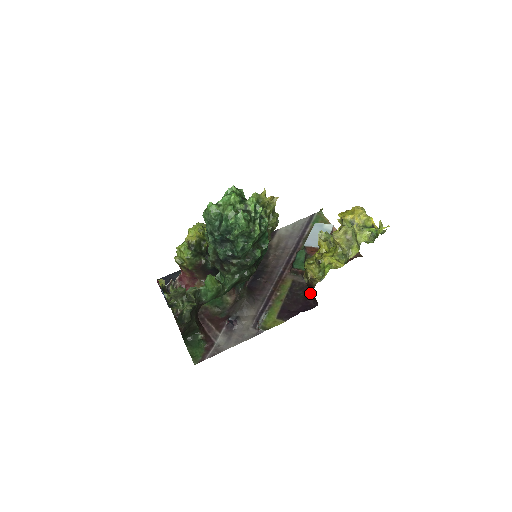
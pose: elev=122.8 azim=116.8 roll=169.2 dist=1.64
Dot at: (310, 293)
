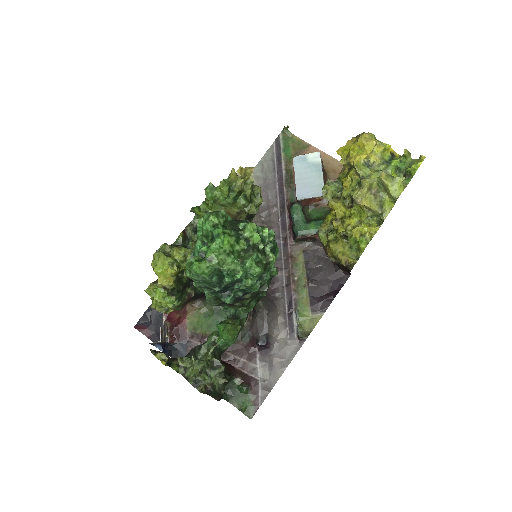
Dot at: occluded
